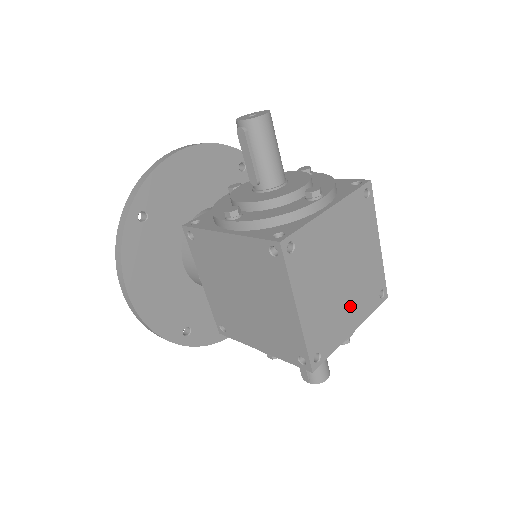
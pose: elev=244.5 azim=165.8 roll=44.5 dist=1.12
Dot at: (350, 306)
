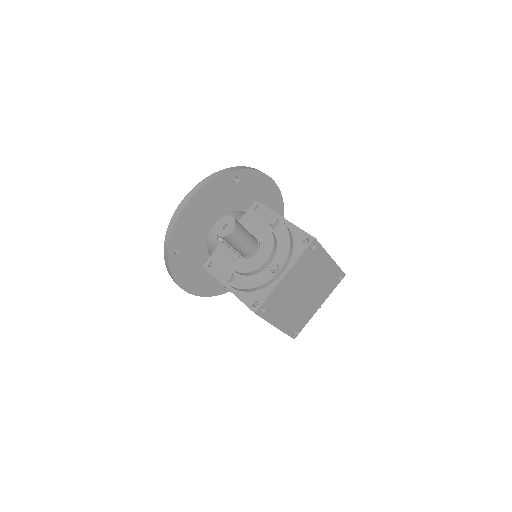
Dot at: (314, 300)
